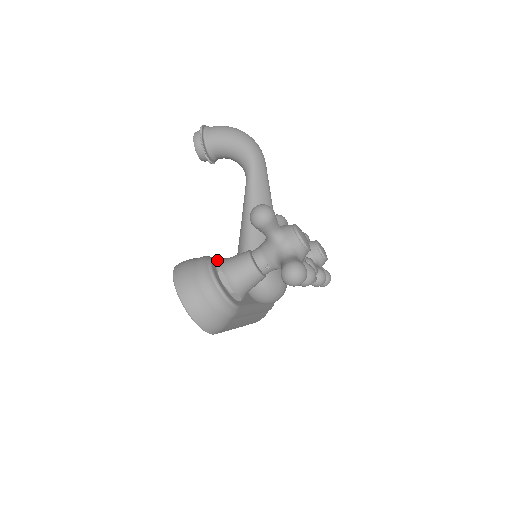
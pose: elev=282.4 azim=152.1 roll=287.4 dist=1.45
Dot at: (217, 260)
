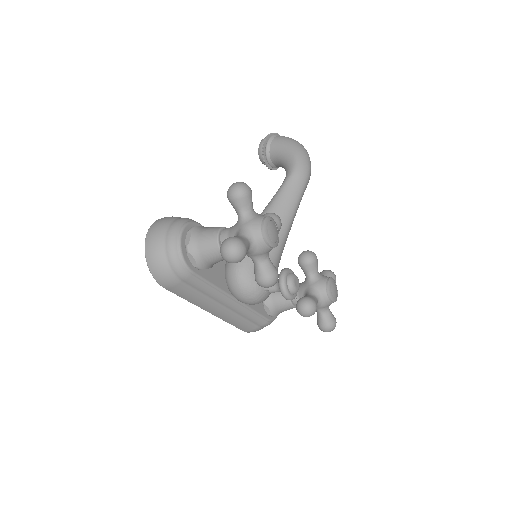
Dot at: occluded
